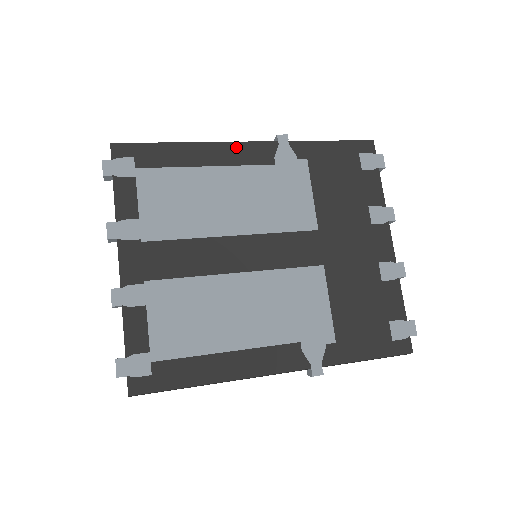
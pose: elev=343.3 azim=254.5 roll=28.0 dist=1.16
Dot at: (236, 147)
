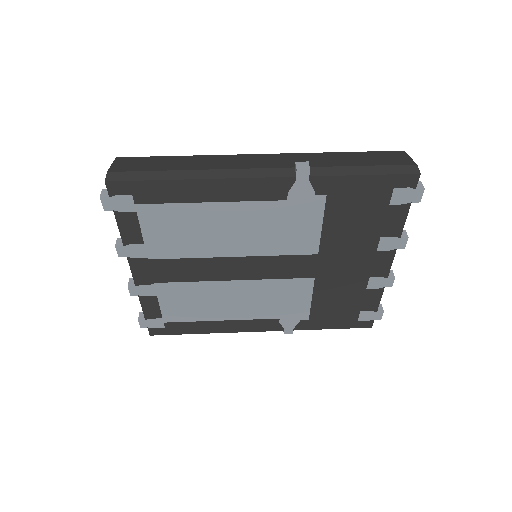
Dot at: (244, 183)
